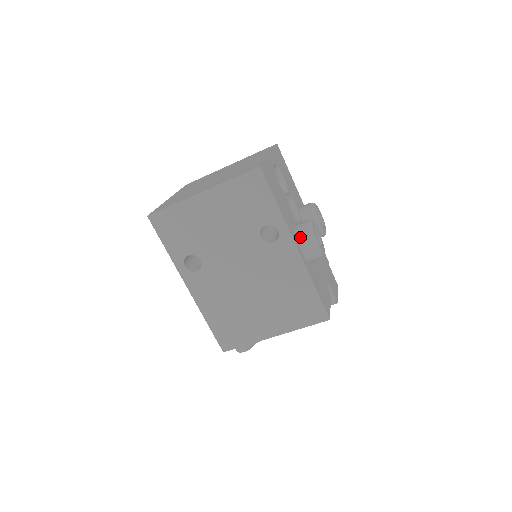
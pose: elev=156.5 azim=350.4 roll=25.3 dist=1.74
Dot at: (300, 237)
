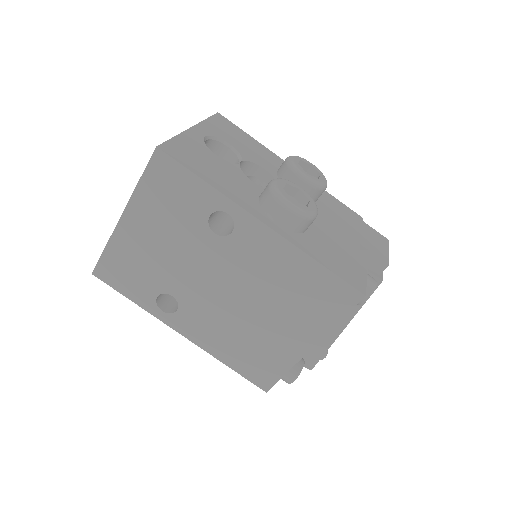
Dot at: (266, 207)
